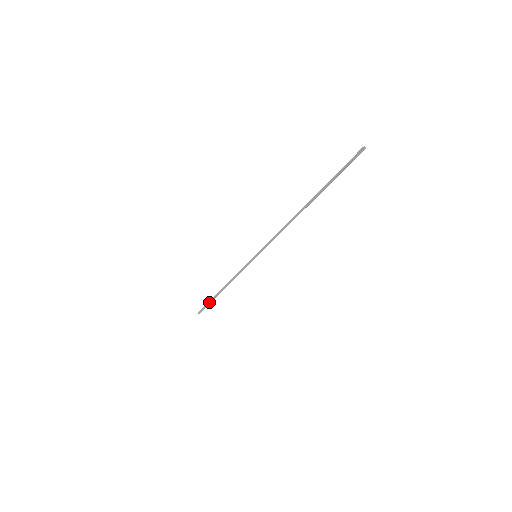
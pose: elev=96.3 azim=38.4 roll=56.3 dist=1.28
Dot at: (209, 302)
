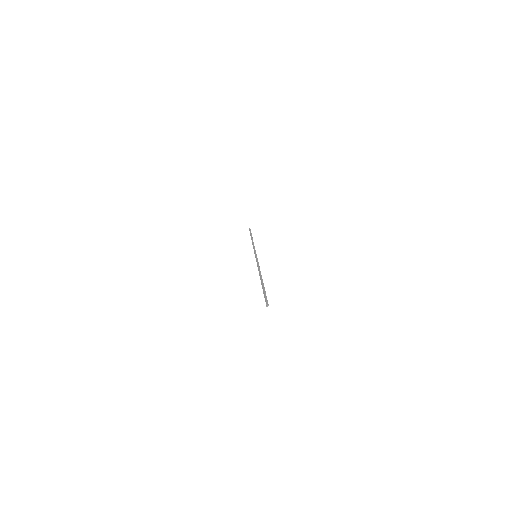
Dot at: (250, 234)
